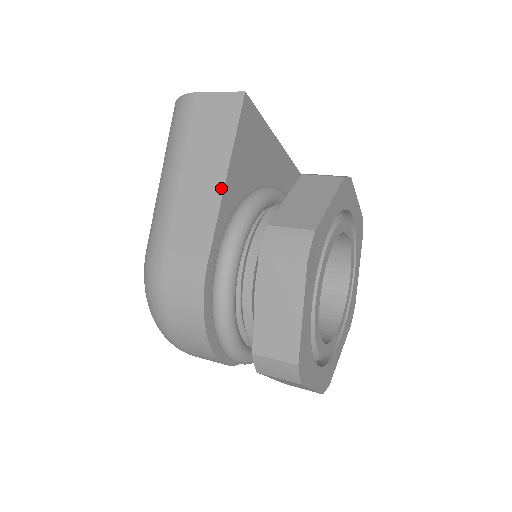
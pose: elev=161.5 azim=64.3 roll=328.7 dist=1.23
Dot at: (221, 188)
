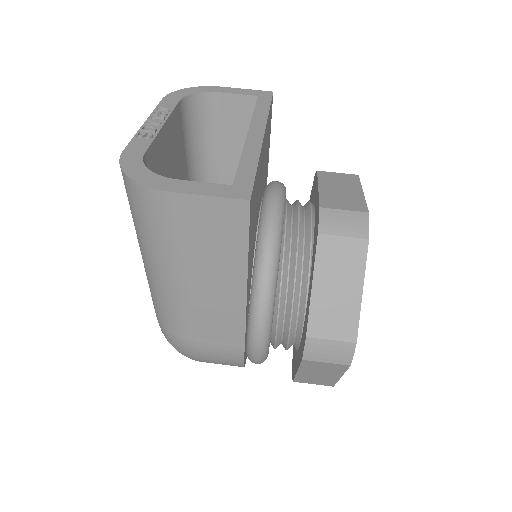
Dot at: (243, 300)
